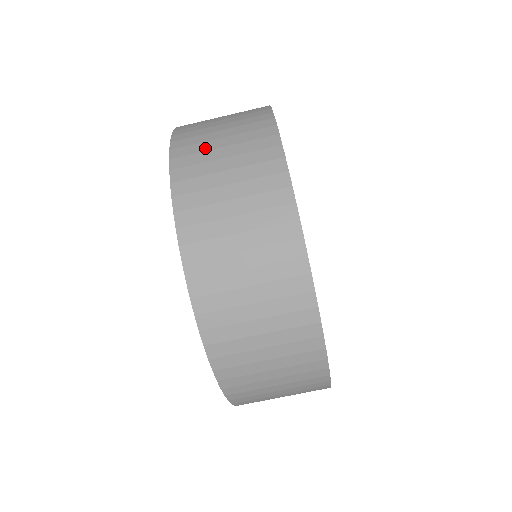
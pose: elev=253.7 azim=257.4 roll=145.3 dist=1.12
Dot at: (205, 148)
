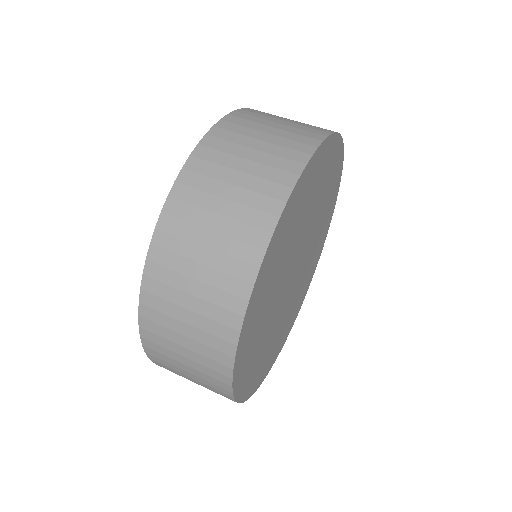
Dot at: occluded
